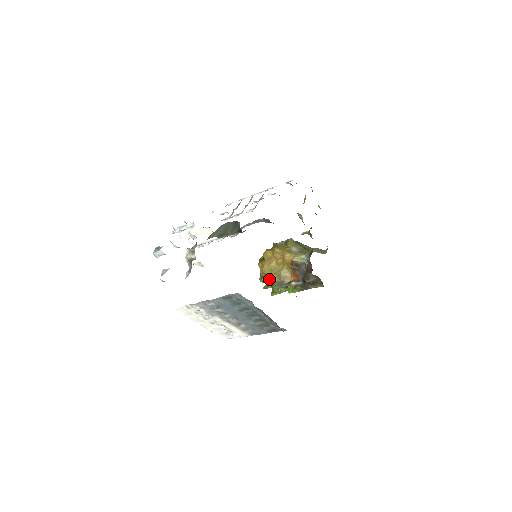
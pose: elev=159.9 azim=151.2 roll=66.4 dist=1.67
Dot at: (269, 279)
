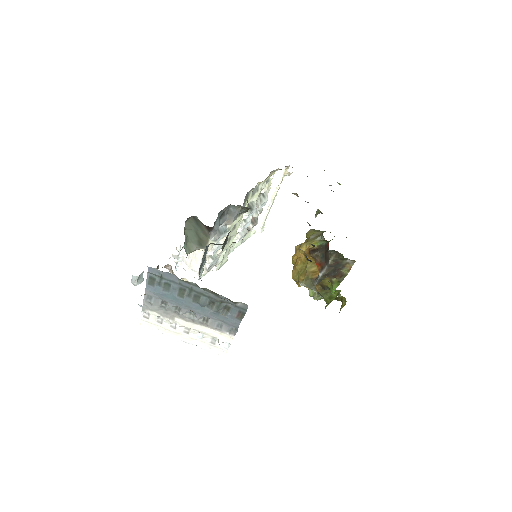
Dot at: occluded
